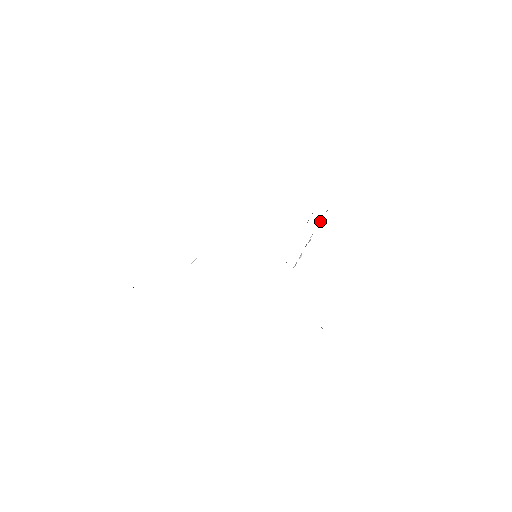
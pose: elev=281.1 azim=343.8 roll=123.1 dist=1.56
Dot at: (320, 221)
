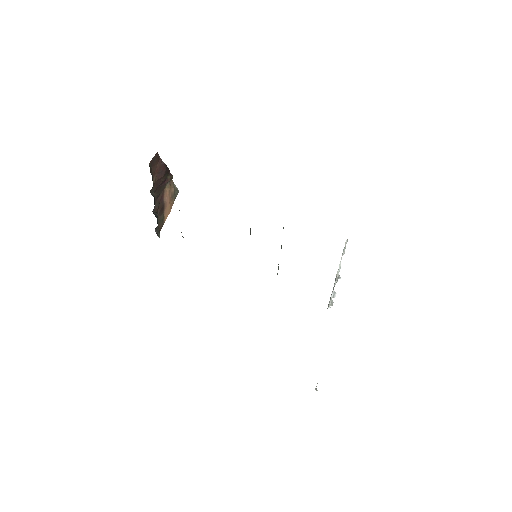
Dot at: (344, 252)
